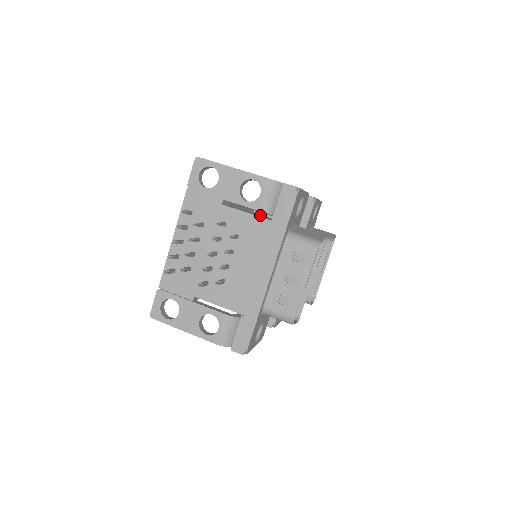
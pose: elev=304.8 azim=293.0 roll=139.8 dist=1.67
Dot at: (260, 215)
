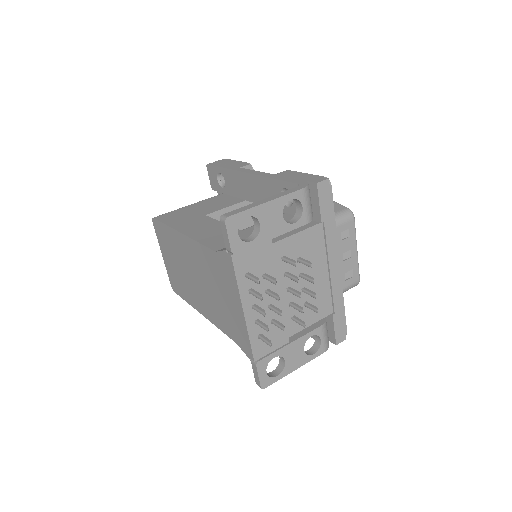
Dot at: occluded
